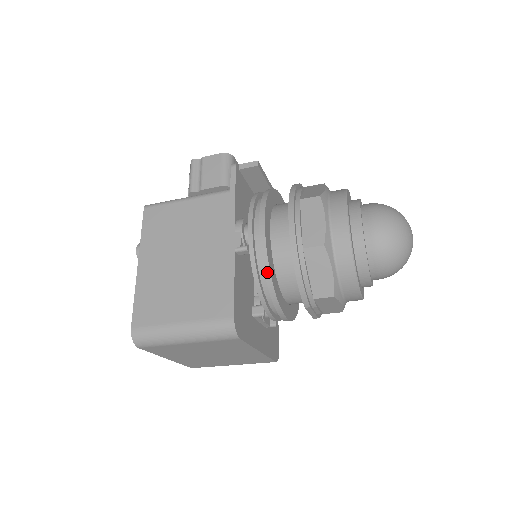
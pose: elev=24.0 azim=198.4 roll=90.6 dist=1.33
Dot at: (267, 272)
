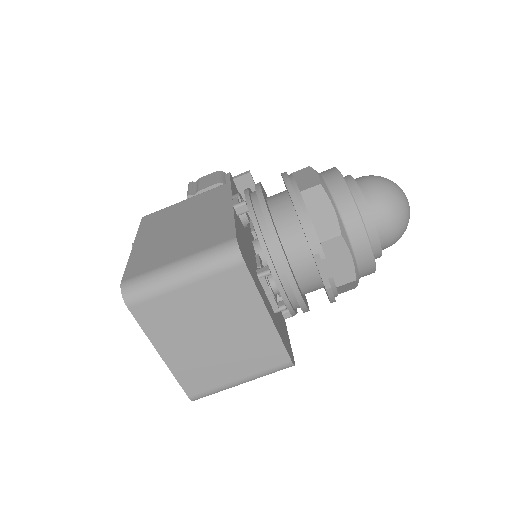
Dot at: (268, 218)
